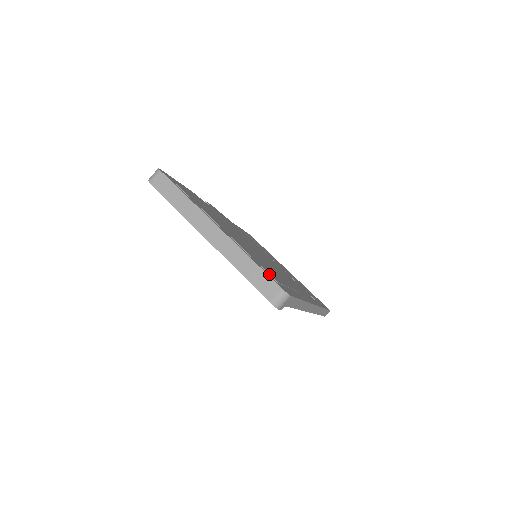
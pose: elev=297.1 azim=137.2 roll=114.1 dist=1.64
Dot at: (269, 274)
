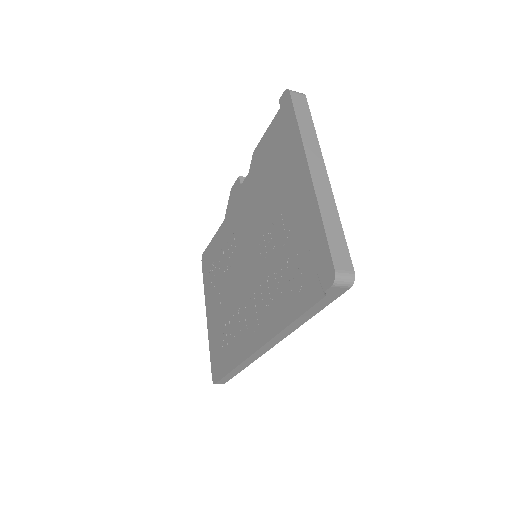
Dot at: occluded
